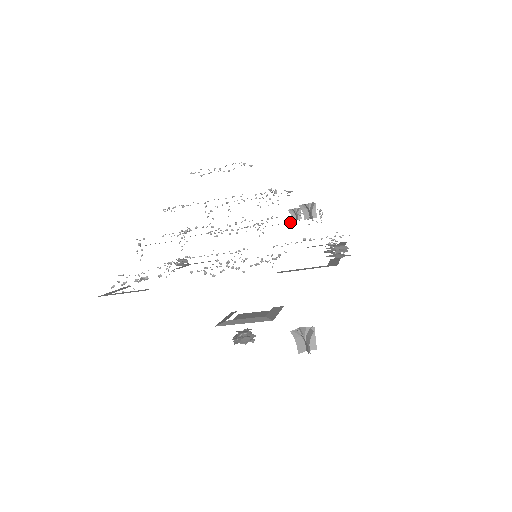
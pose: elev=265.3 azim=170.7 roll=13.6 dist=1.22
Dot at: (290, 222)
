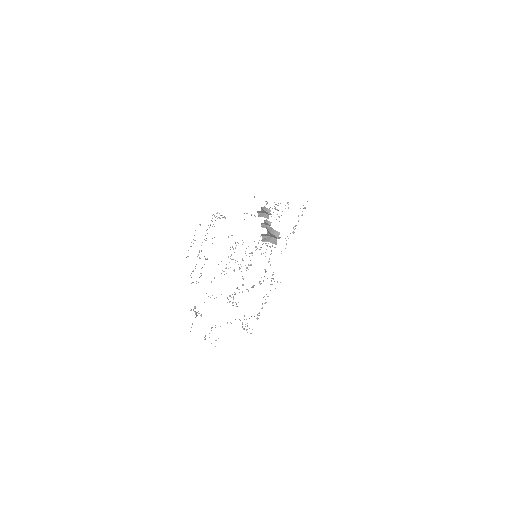
Dot at: occluded
